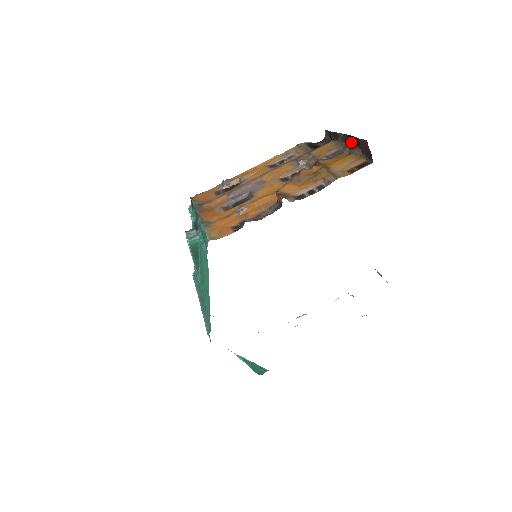
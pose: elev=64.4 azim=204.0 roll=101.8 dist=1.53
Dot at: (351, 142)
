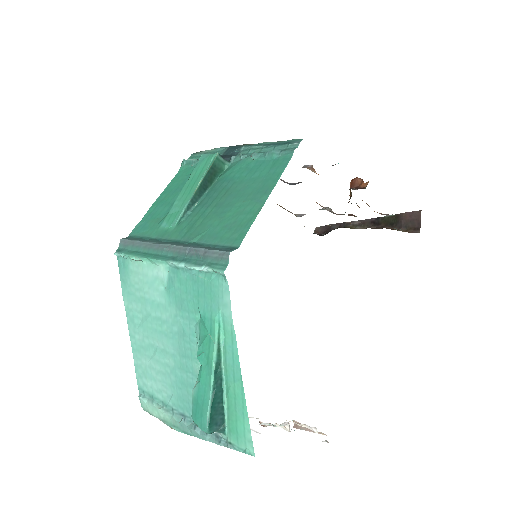
Dot at: (377, 224)
